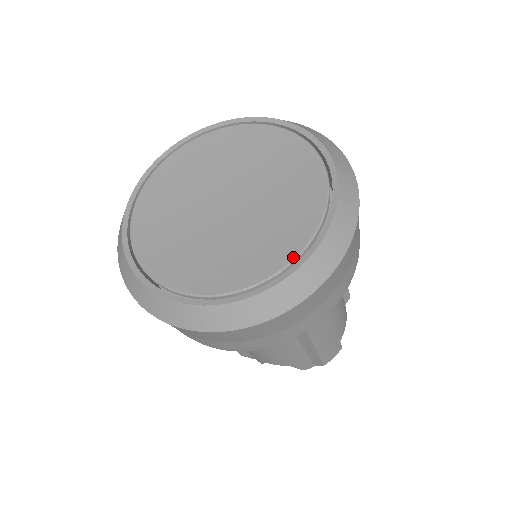
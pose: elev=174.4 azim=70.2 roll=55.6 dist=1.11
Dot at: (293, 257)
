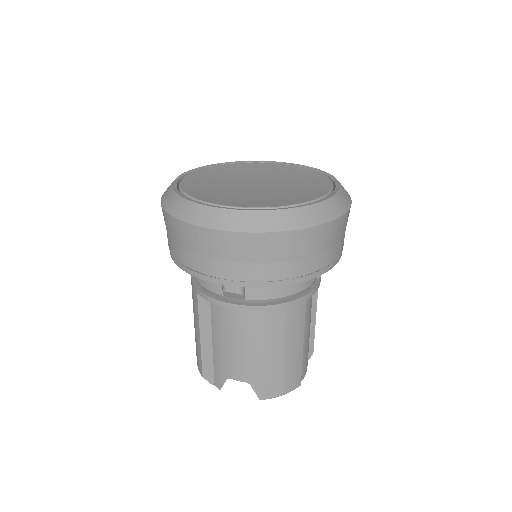
Dot at: (305, 202)
